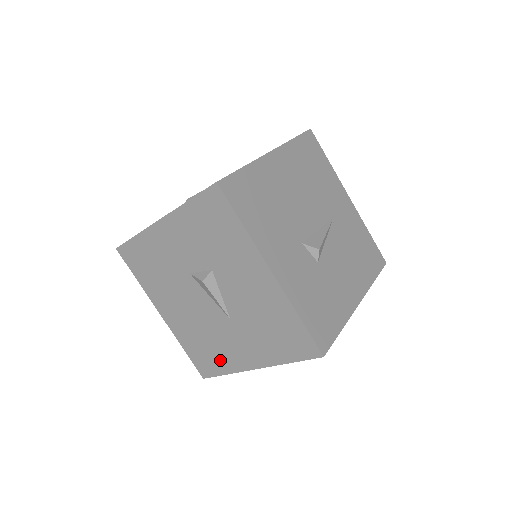
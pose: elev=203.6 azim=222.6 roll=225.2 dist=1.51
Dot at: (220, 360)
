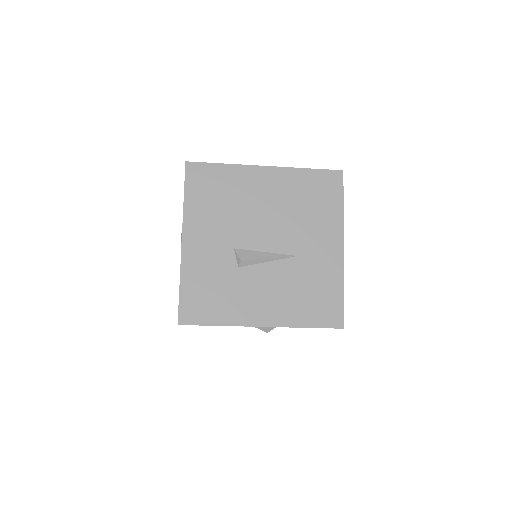
Dot at: occluded
